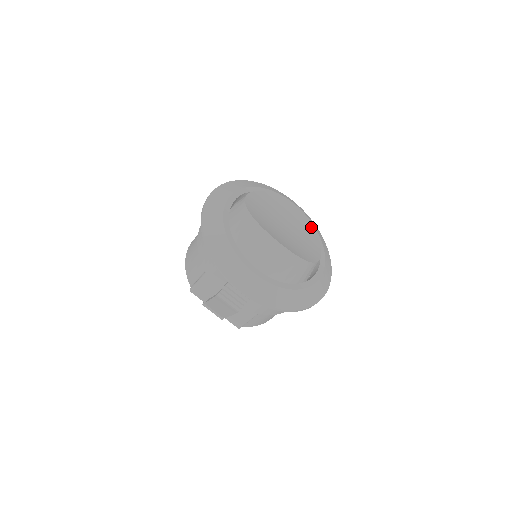
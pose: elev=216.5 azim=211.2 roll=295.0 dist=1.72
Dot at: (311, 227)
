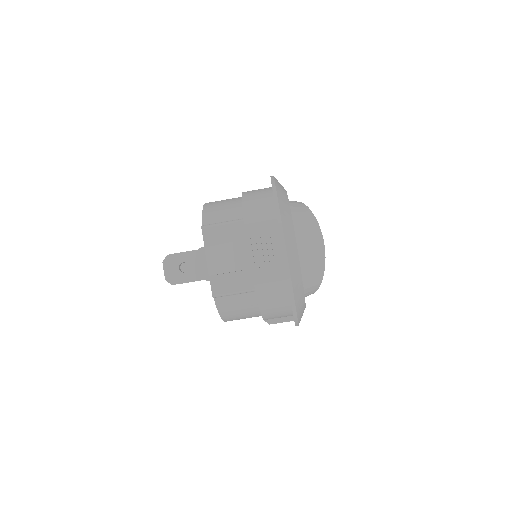
Dot at: occluded
